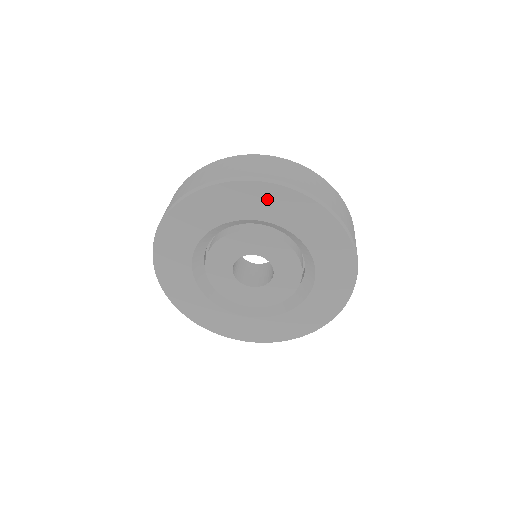
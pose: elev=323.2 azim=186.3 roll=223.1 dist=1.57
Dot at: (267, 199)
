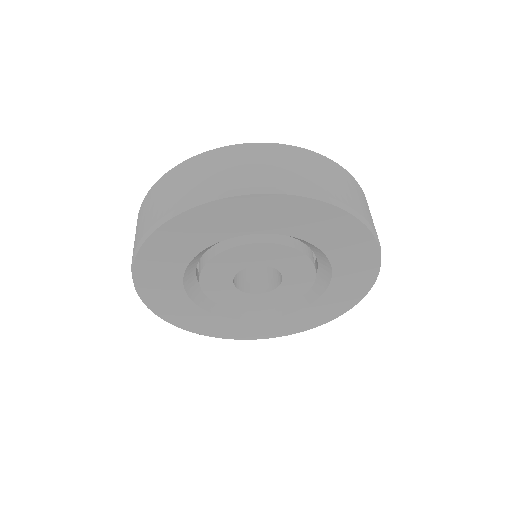
Dot at: (183, 233)
